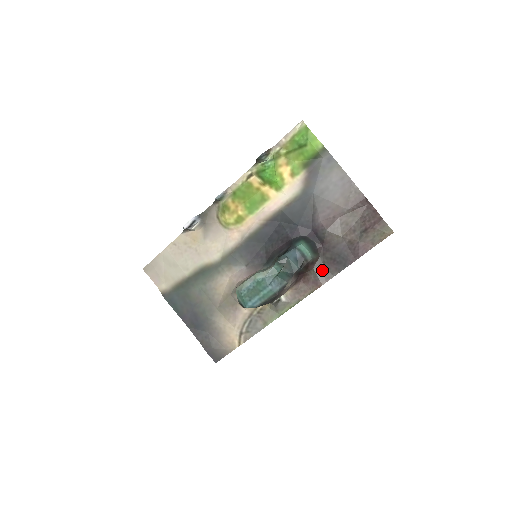
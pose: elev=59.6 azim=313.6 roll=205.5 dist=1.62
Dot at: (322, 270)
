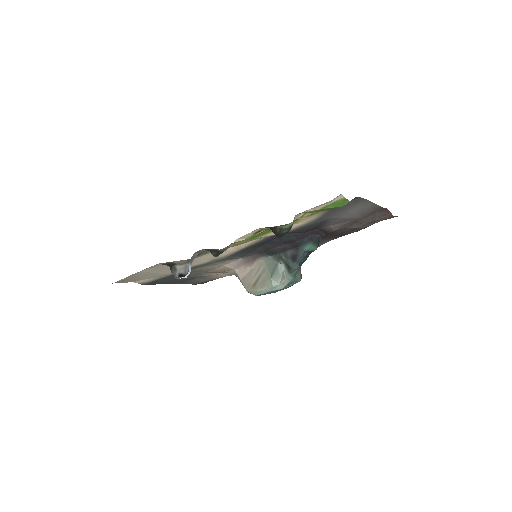
Dot at: (320, 242)
